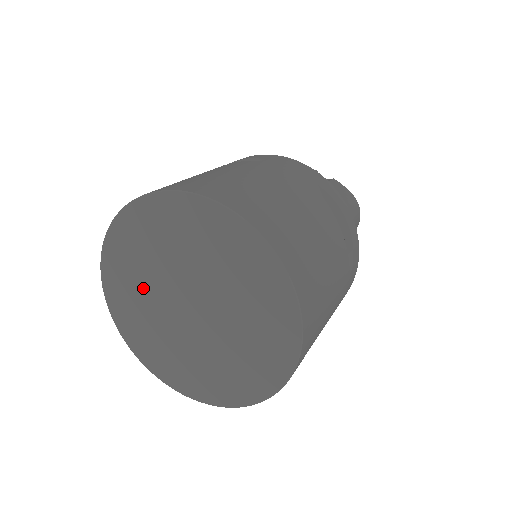
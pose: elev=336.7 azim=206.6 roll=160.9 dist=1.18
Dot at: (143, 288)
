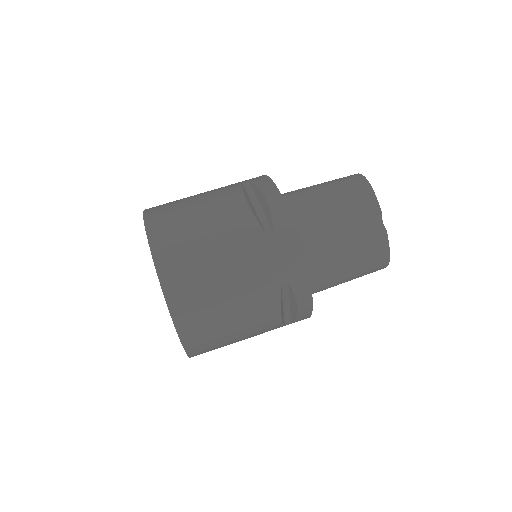
Dot at: occluded
